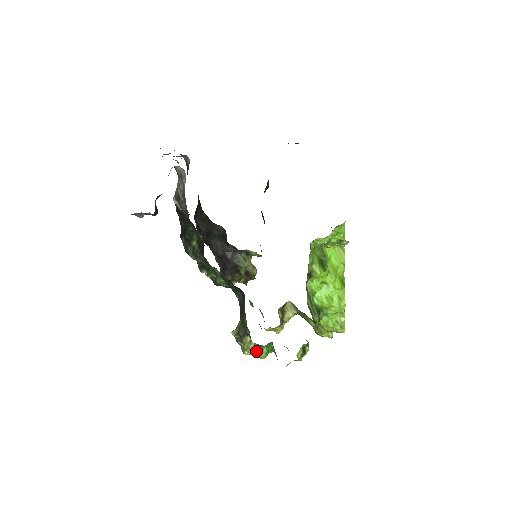
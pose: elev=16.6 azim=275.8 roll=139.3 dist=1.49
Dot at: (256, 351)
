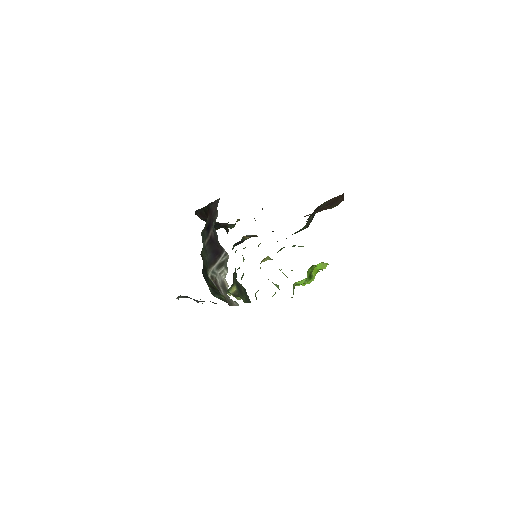
Dot at: occluded
